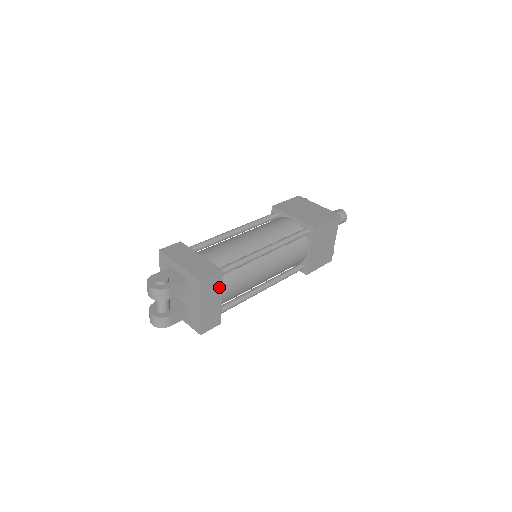
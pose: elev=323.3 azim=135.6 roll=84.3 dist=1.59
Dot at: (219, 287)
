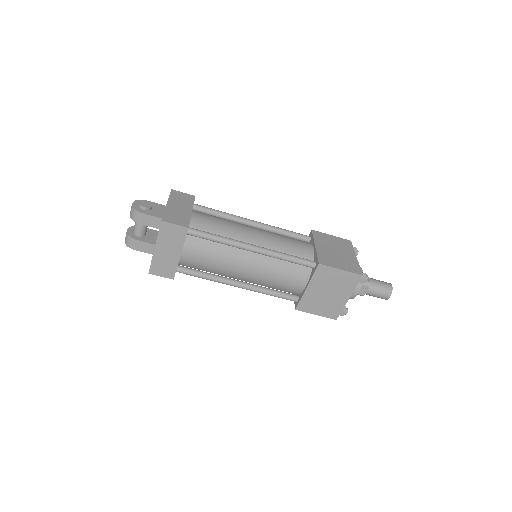
Dot at: (180, 242)
